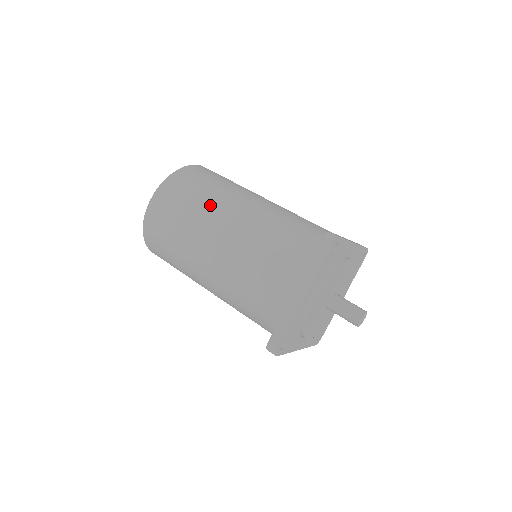
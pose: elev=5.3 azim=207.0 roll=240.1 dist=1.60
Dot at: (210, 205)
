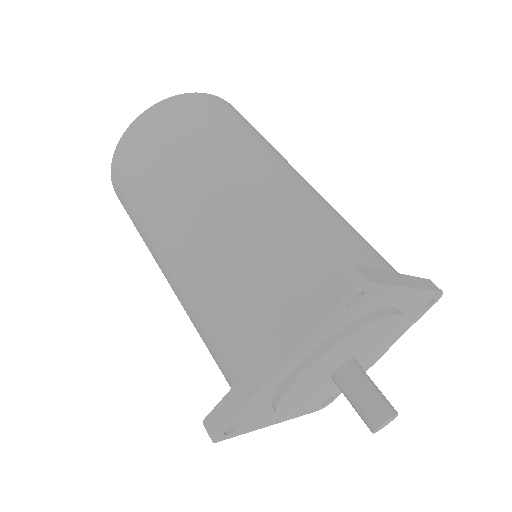
Dot at: (191, 162)
